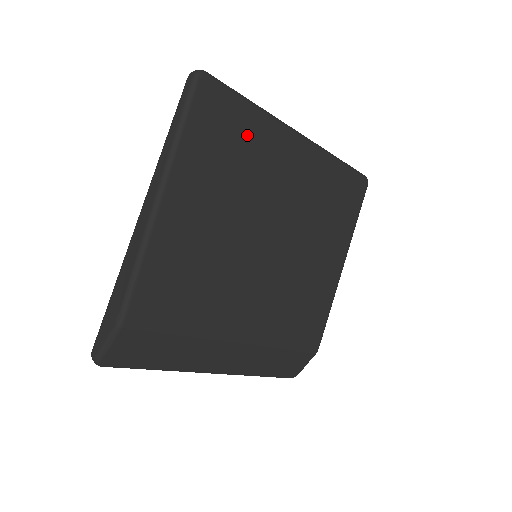
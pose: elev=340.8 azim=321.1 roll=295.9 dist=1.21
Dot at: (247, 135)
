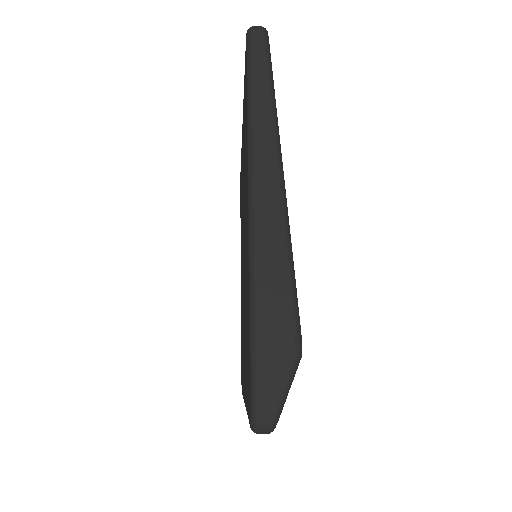
Dot at: occluded
